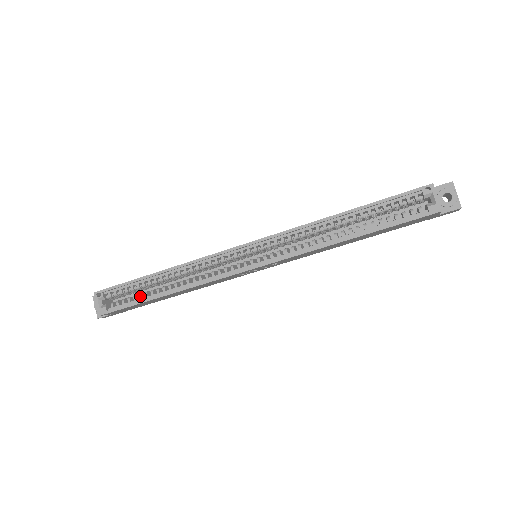
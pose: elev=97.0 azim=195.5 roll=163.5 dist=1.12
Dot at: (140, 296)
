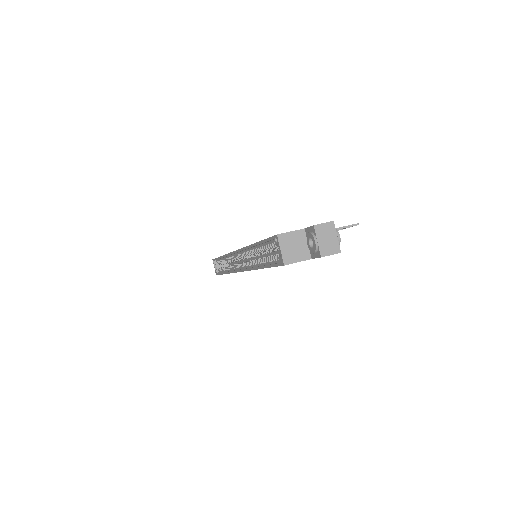
Dot at: (222, 269)
